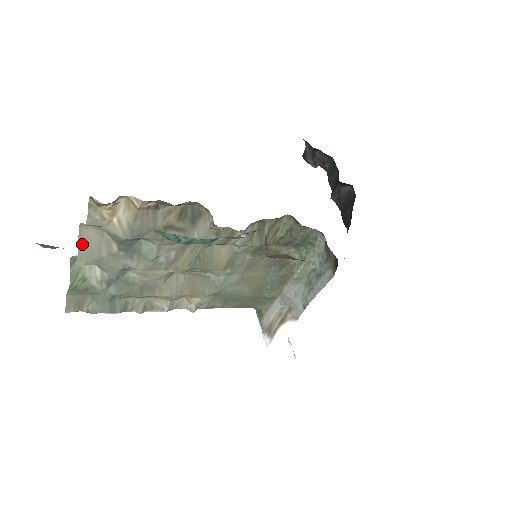
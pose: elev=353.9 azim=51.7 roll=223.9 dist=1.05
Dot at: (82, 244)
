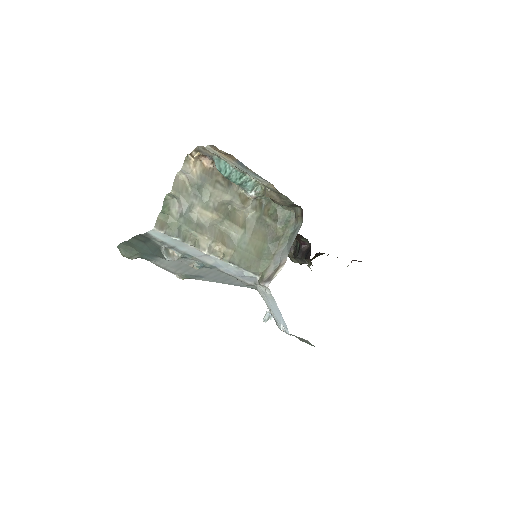
Dot at: (175, 184)
